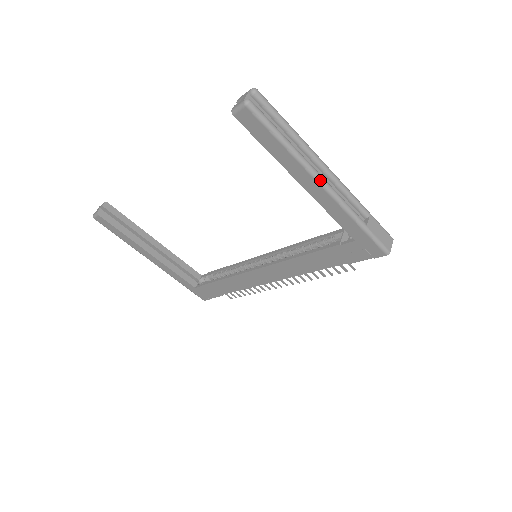
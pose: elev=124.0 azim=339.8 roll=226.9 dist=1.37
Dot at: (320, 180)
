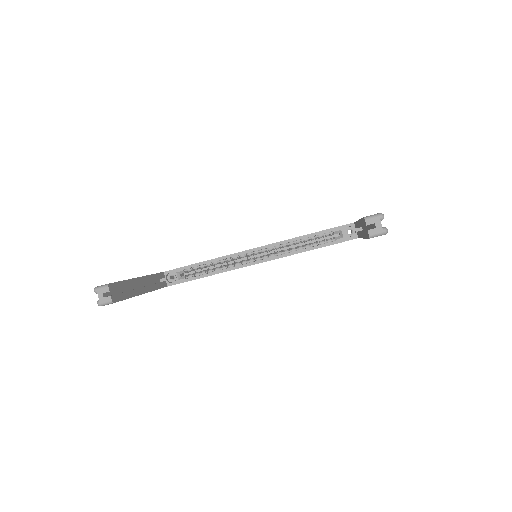
Dot at: occluded
